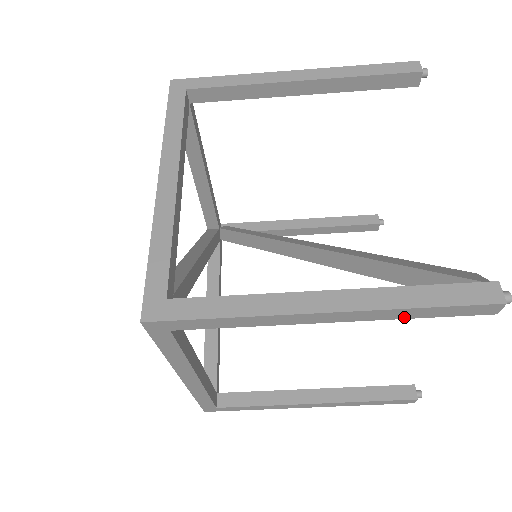
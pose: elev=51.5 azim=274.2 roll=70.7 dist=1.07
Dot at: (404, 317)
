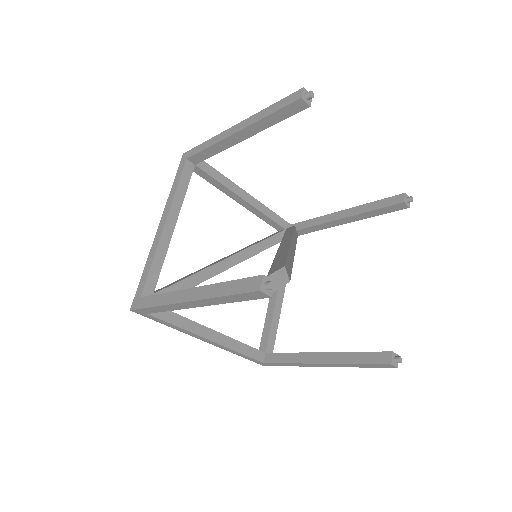
Dot at: (226, 302)
